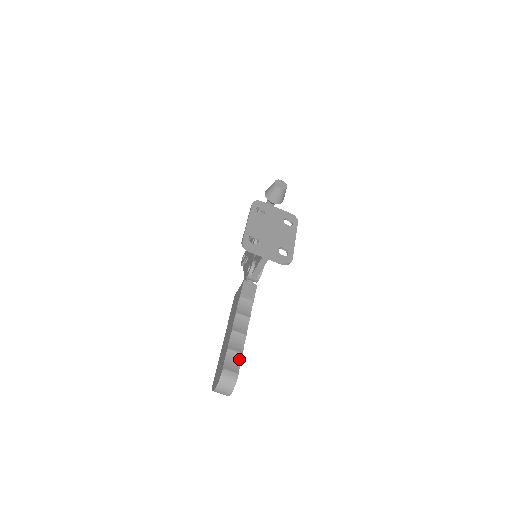
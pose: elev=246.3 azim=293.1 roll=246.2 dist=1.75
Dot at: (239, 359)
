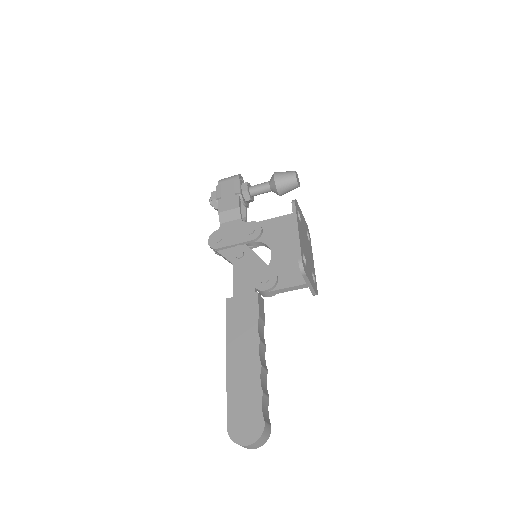
Dot at: (268, 405)
